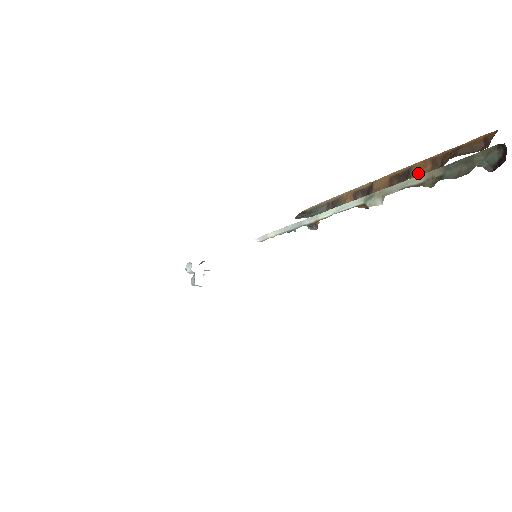
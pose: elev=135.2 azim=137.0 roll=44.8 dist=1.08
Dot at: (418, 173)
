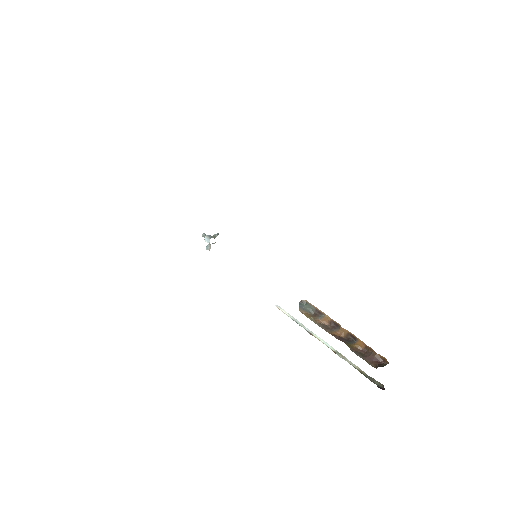
Dot at: (359, 346)
